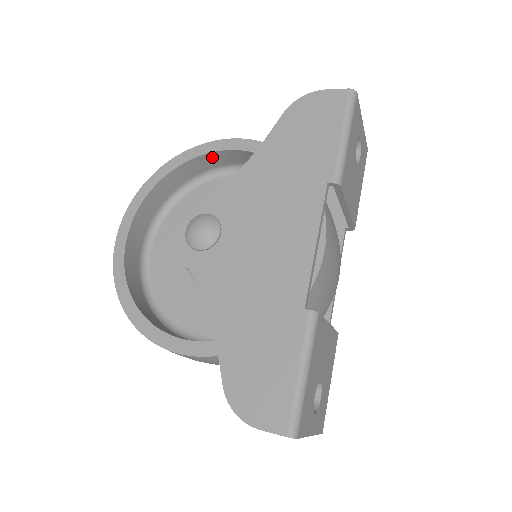
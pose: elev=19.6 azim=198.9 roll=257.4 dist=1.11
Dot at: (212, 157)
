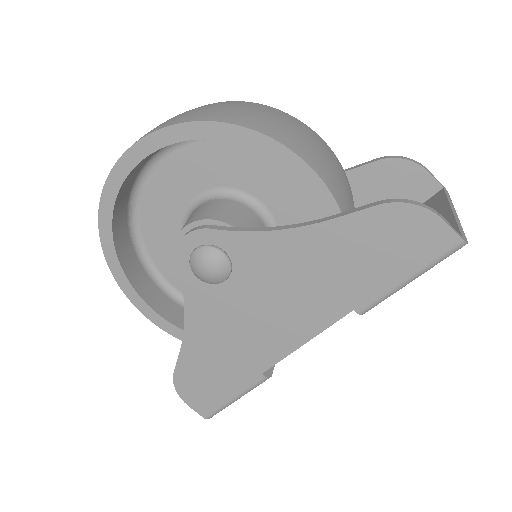
Dot at: occluded
